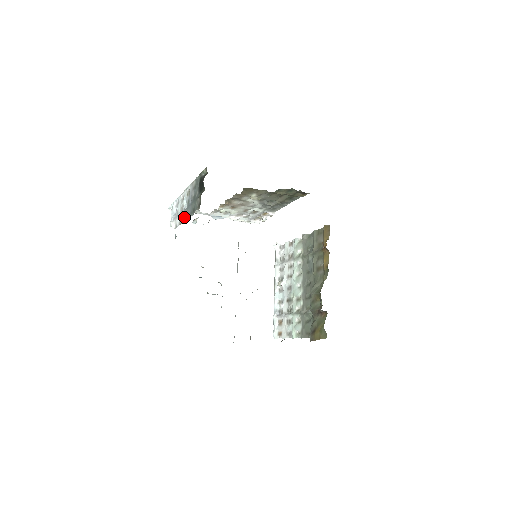
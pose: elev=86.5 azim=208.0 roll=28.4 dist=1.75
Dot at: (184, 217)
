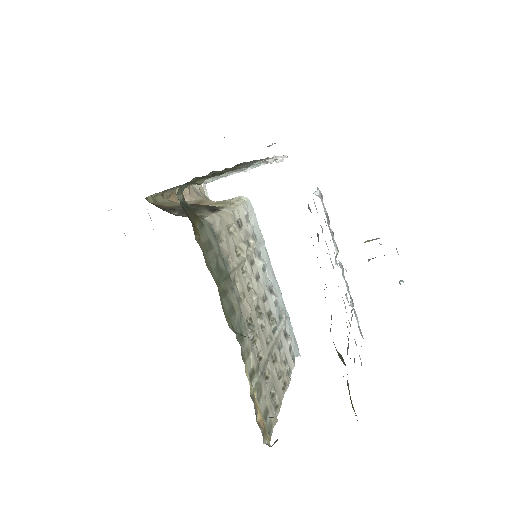
Dot at: occluded
